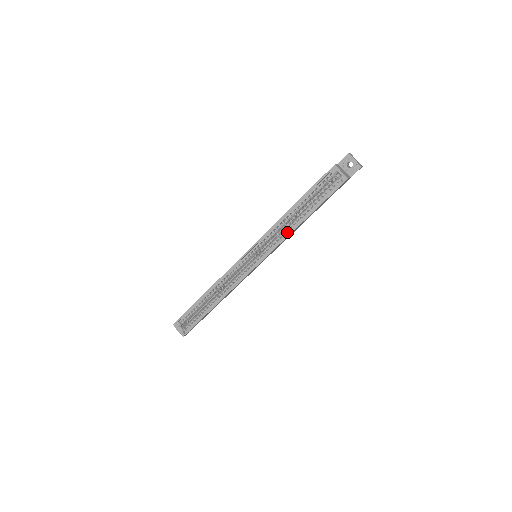
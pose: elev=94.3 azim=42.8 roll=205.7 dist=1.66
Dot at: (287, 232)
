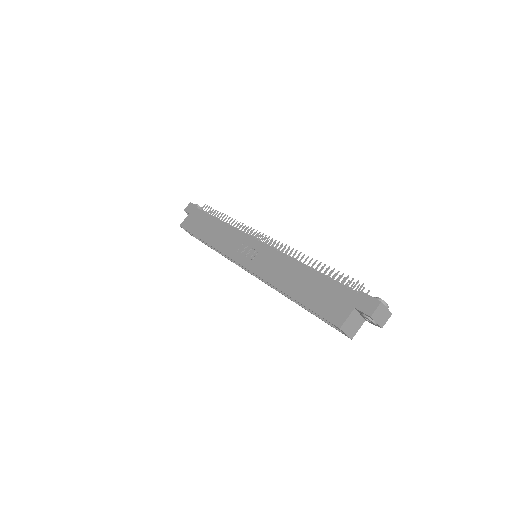
Dot at: occluded
